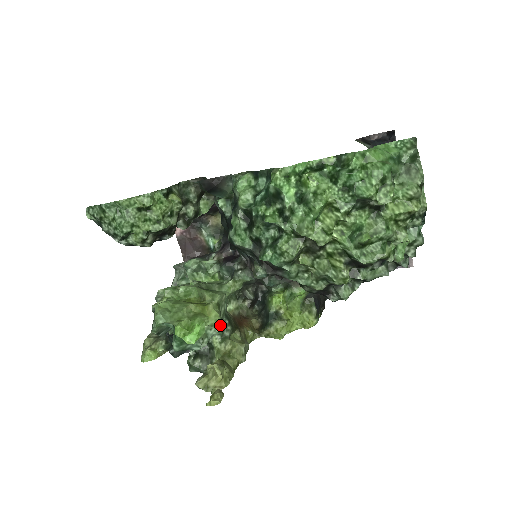
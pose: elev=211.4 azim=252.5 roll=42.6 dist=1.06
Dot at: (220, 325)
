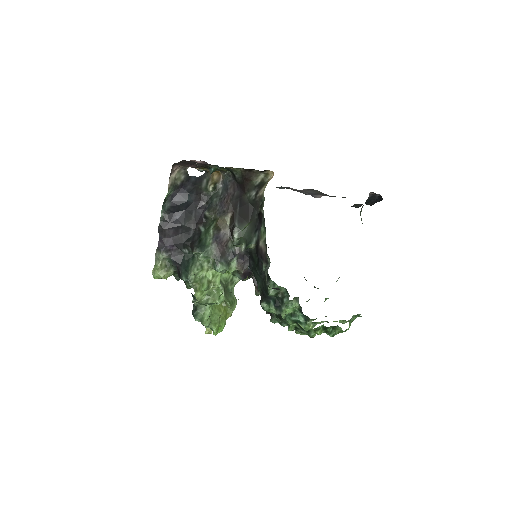
Dot at: occluded
